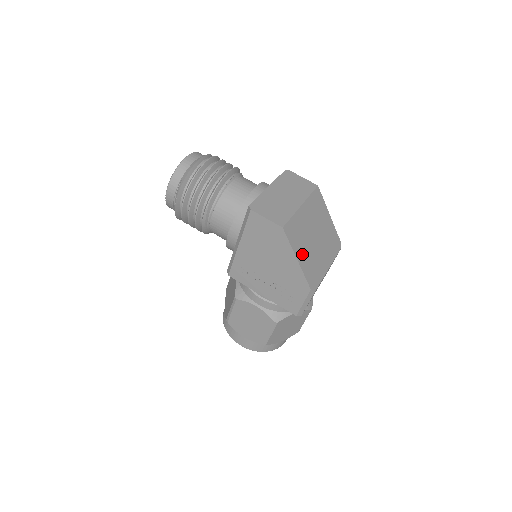
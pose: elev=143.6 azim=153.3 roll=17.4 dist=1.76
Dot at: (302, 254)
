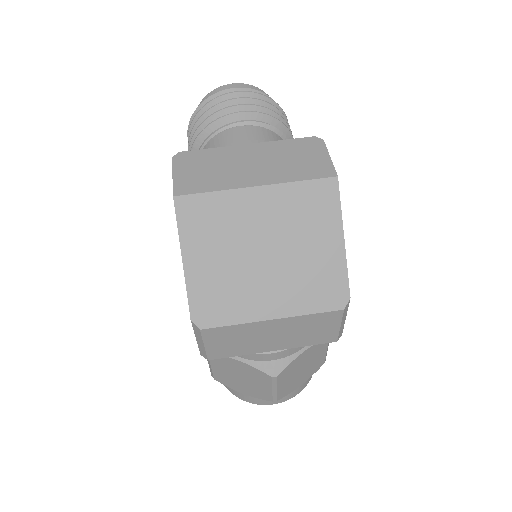
Dot at: (203, 258)
